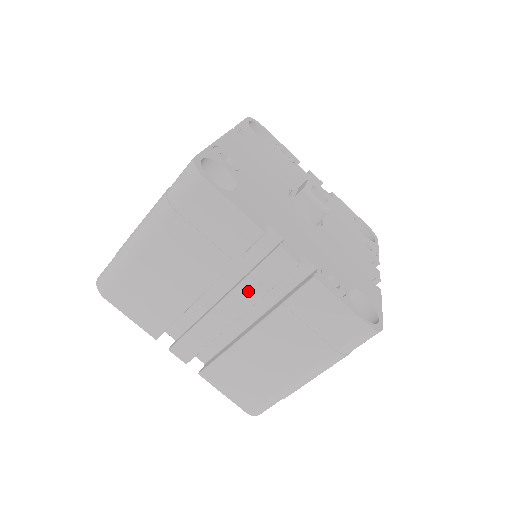
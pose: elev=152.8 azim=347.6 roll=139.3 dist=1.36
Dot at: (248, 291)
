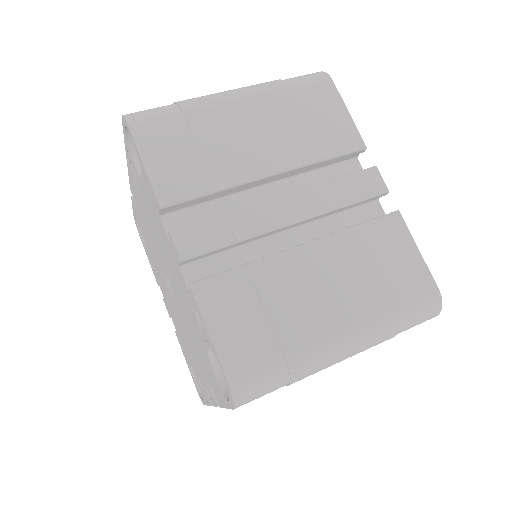
Dot at: (323, 195)
